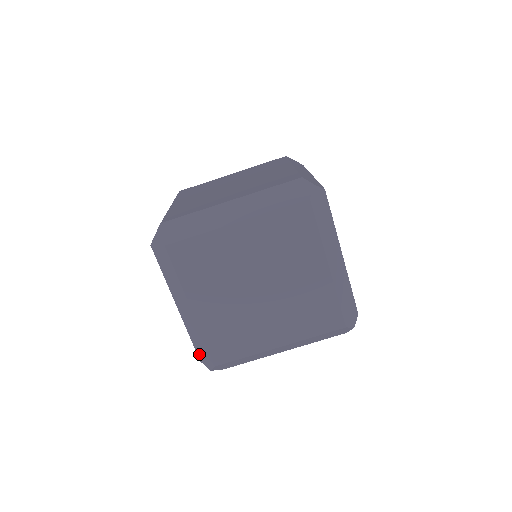
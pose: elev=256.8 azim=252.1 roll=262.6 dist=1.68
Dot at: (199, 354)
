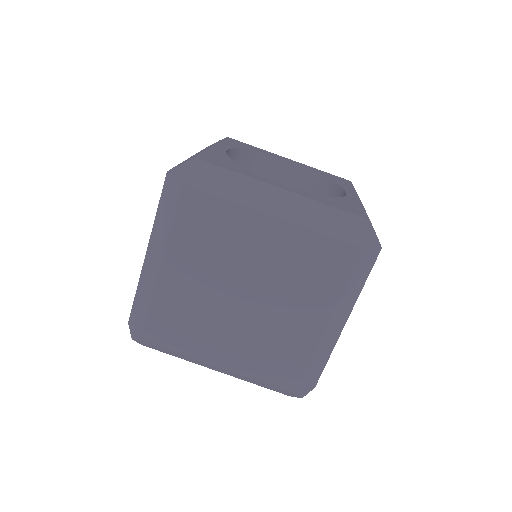
Dot at: (279, 392)
